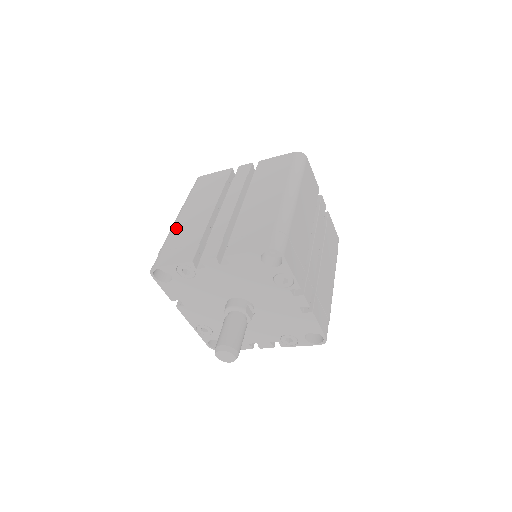
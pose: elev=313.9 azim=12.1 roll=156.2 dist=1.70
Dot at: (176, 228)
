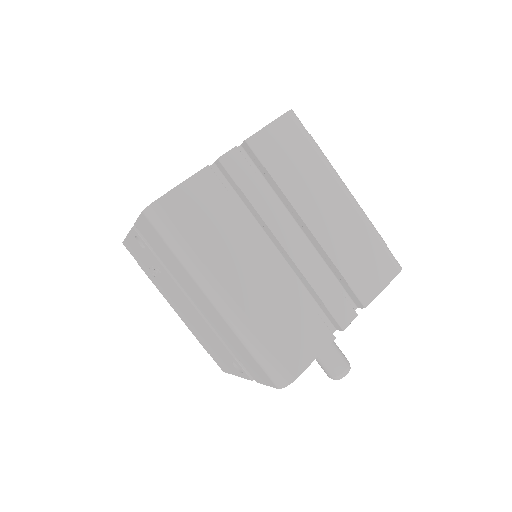
Dot at: (251, 313)
